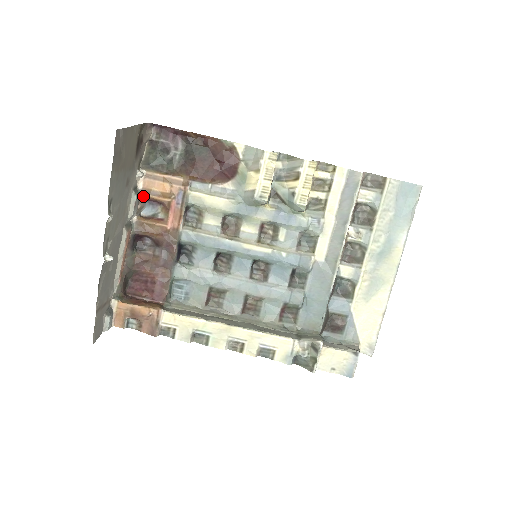
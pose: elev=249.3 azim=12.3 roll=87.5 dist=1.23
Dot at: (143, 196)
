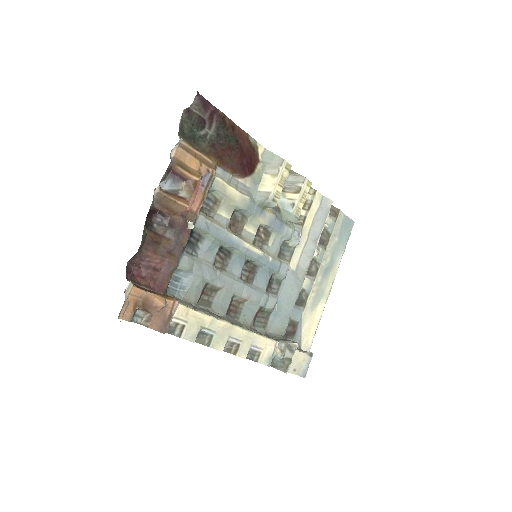
Dot at: (171, 166)
